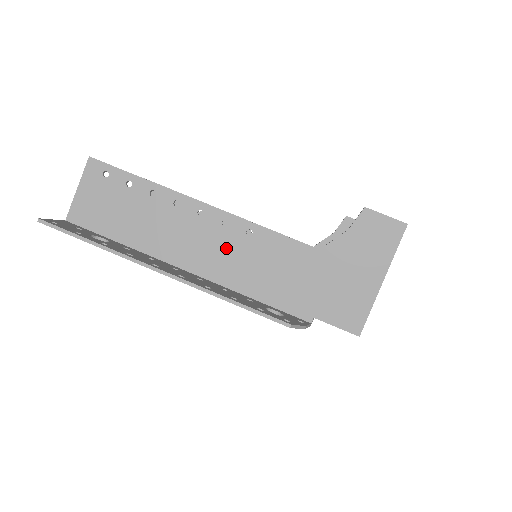
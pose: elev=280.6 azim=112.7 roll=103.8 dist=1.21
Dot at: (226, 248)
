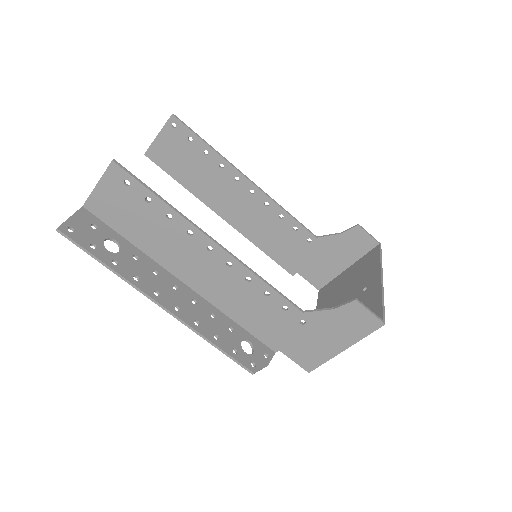
Dot at: (224, 282)
